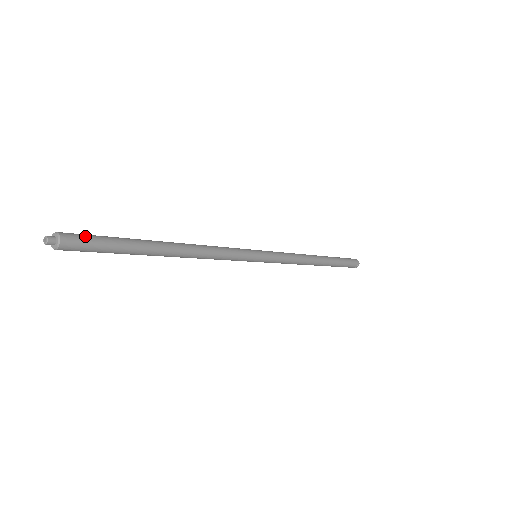
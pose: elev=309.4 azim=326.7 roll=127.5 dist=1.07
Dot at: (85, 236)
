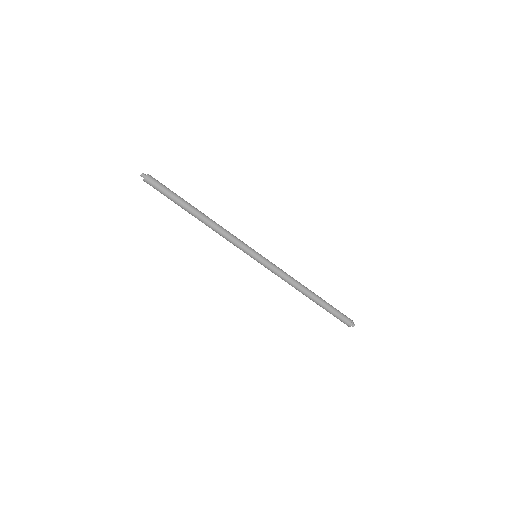
Dot at: (159, 182)
